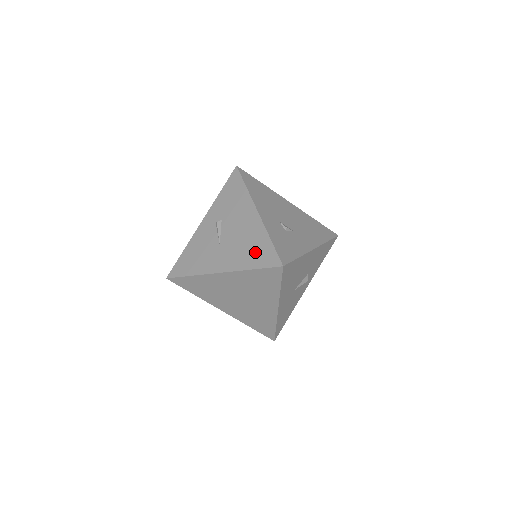
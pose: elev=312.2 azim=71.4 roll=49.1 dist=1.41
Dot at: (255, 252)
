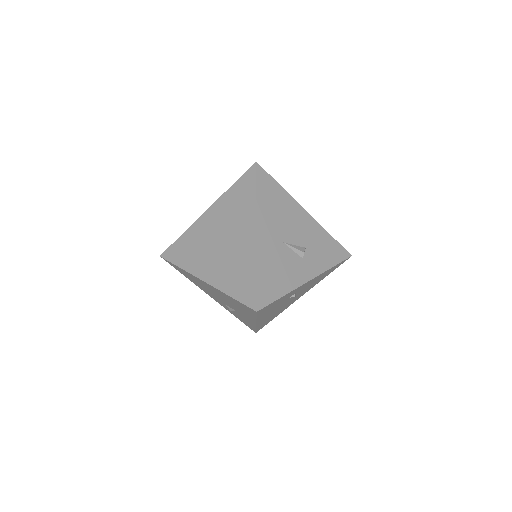
Dot at: occluded
